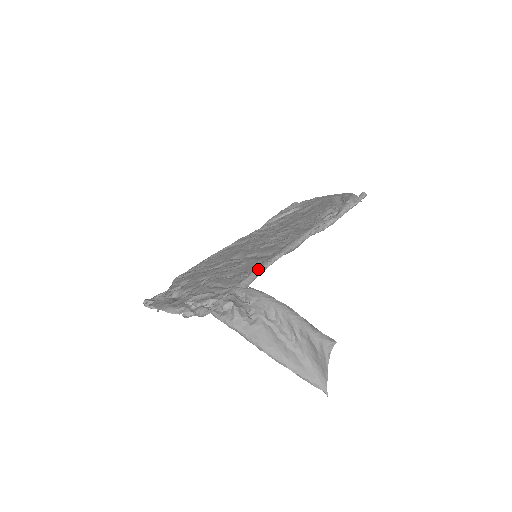
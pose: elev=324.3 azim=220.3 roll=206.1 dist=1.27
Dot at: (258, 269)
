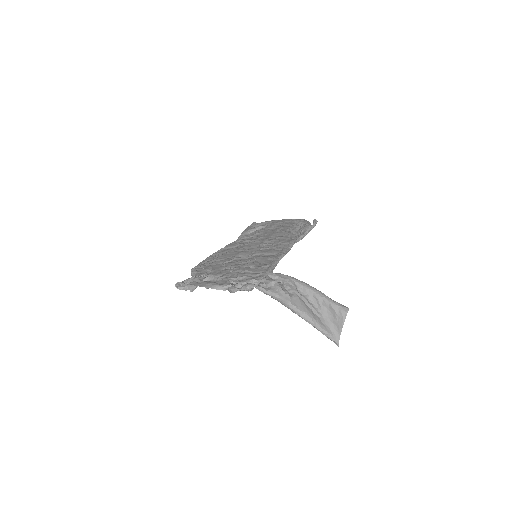
Dot at: (275, 262)
